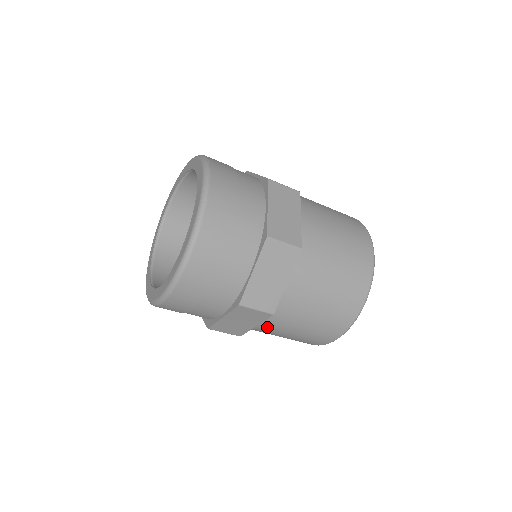
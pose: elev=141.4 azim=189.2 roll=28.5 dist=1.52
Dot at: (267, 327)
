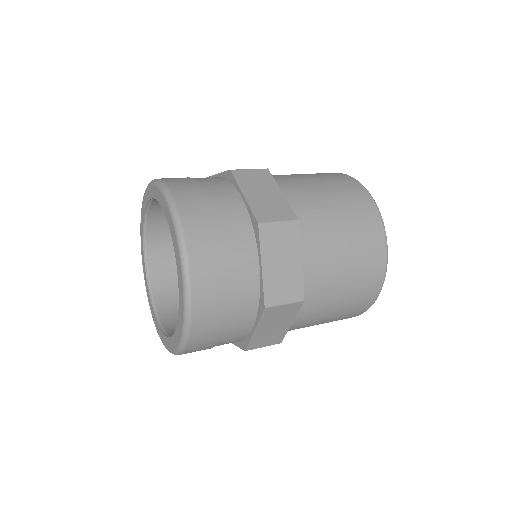
Dot at: (314, 262)
